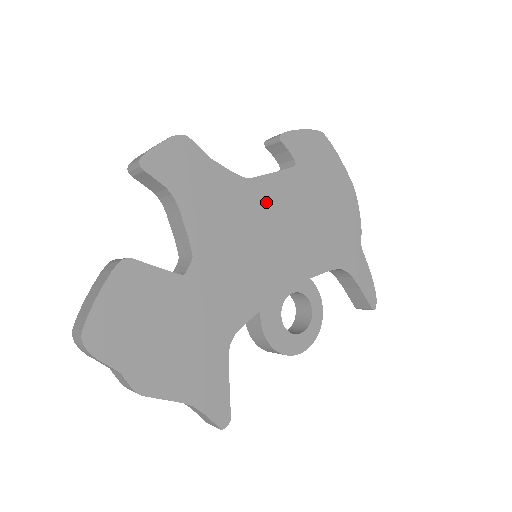
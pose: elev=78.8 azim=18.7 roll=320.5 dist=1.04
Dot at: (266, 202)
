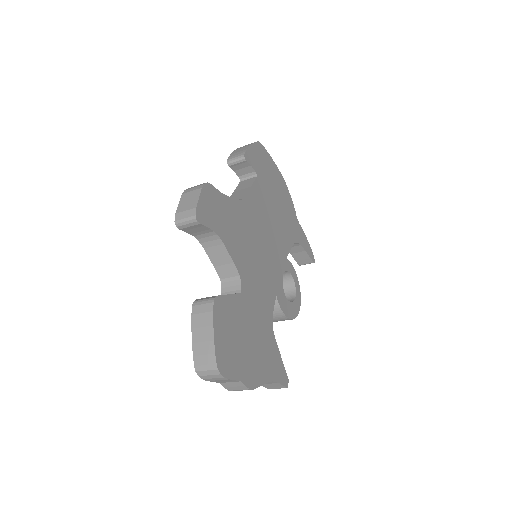
Dot at: (254, 213)
